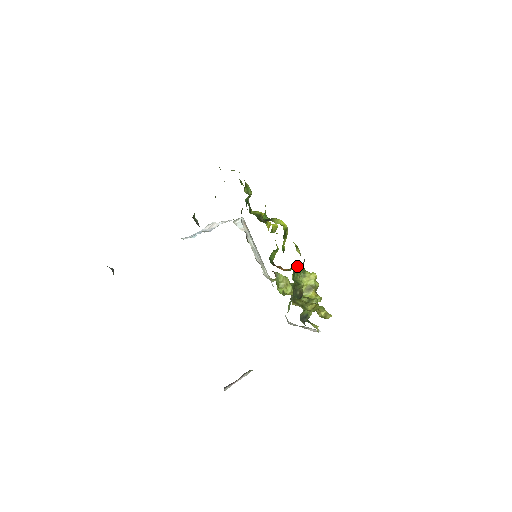
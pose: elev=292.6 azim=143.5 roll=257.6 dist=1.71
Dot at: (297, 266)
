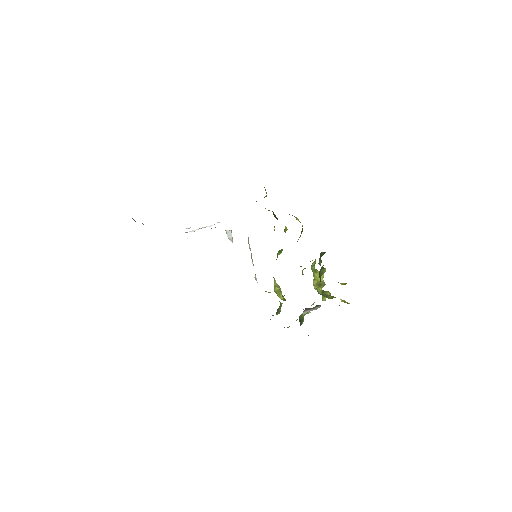
Dot at: (321, 253)
